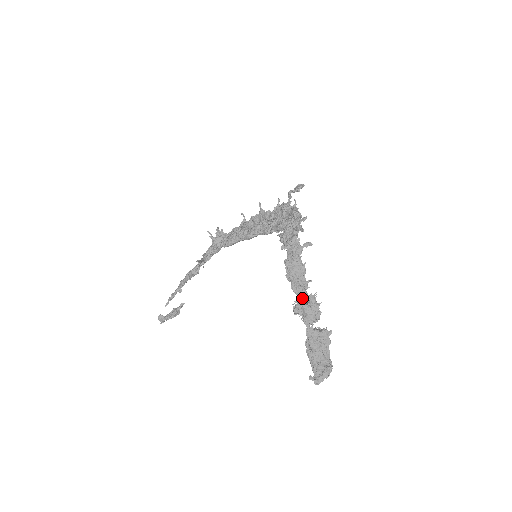
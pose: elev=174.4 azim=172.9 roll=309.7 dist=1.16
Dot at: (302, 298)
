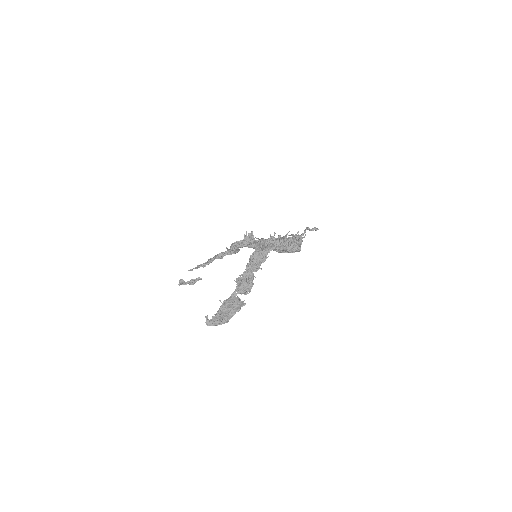
Dot at: (247, 273)
